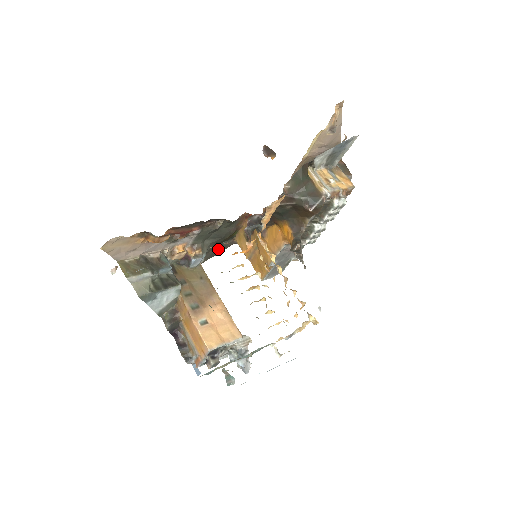
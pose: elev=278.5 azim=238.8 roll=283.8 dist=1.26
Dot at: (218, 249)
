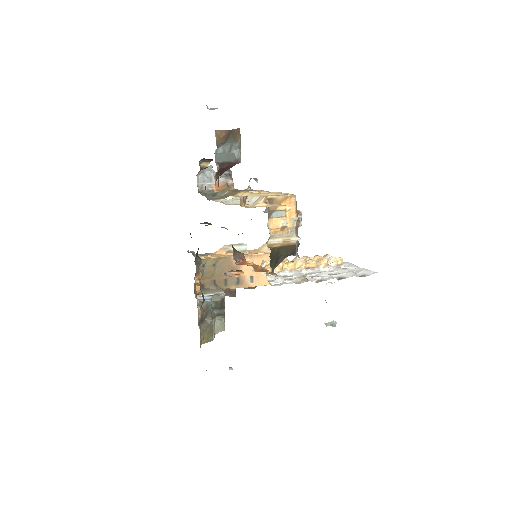
Dot at: occluded
